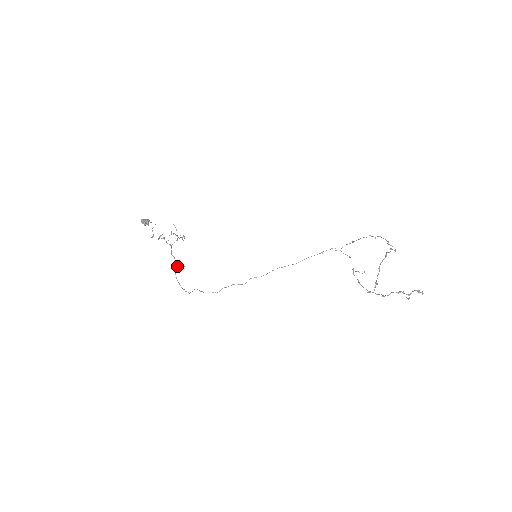
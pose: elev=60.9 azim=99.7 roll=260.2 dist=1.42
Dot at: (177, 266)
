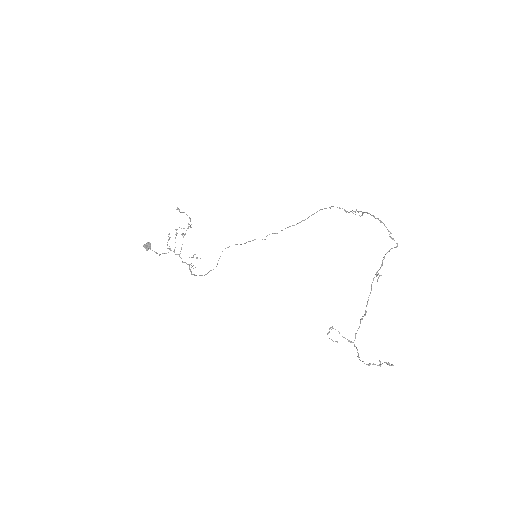
Dot at: occluded
